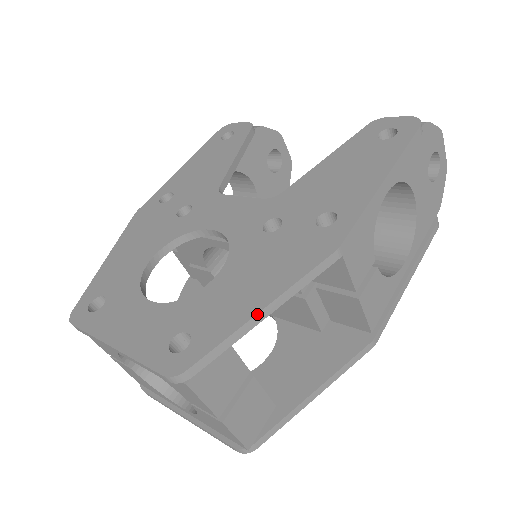
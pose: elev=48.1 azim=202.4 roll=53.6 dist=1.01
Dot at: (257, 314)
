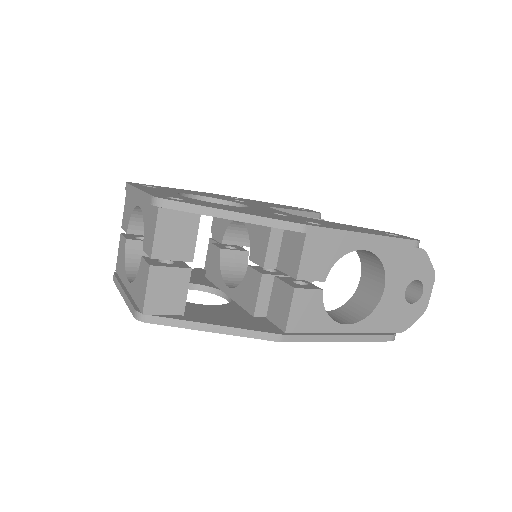
Dot at: (230, 211)
